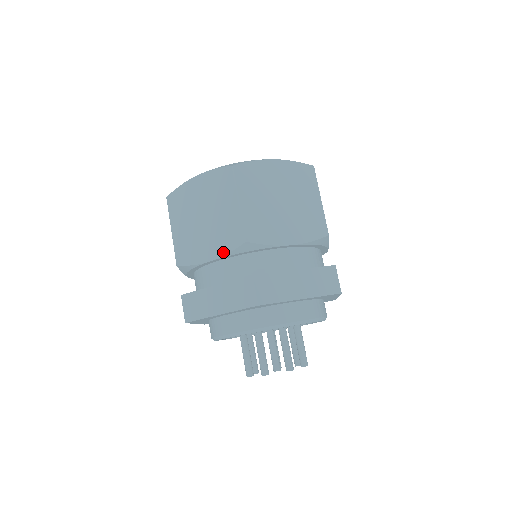
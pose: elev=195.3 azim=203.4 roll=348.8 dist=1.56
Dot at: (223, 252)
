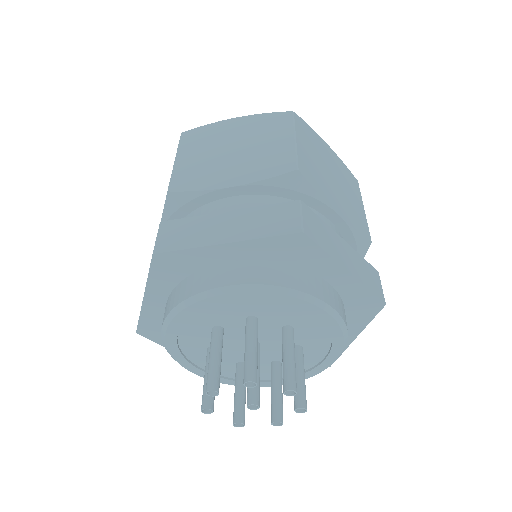
Dot at: (256, 178)
